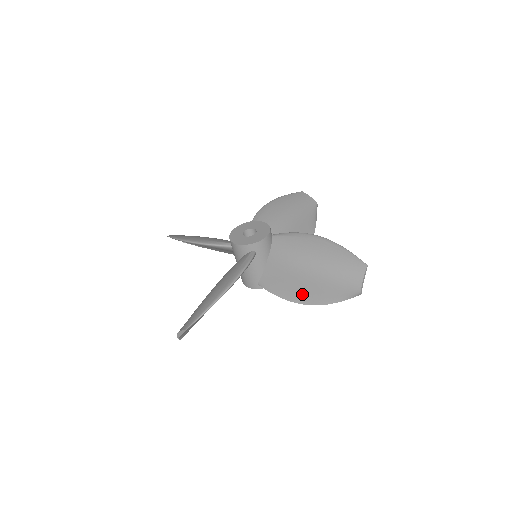
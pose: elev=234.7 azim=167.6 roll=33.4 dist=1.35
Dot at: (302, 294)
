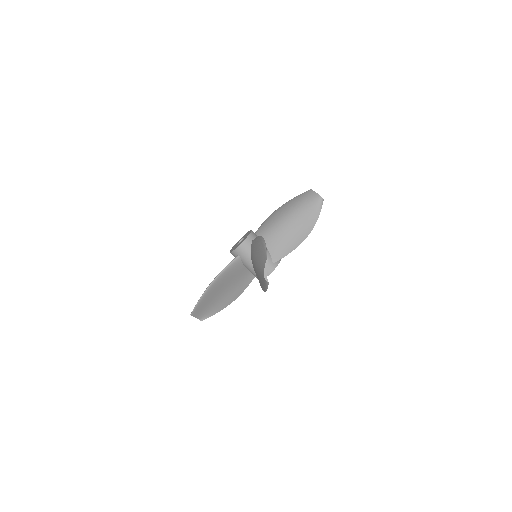
Dot at: (300, 234)
